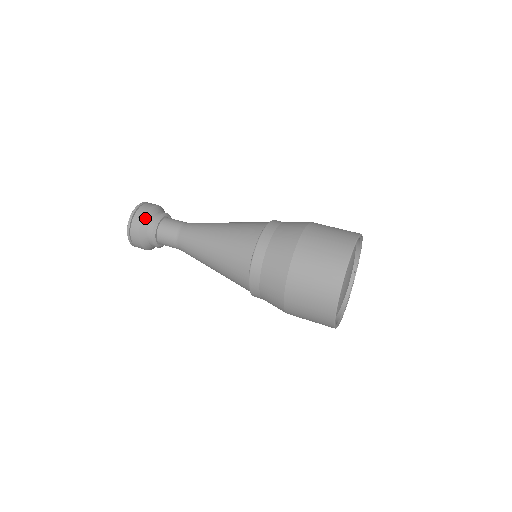
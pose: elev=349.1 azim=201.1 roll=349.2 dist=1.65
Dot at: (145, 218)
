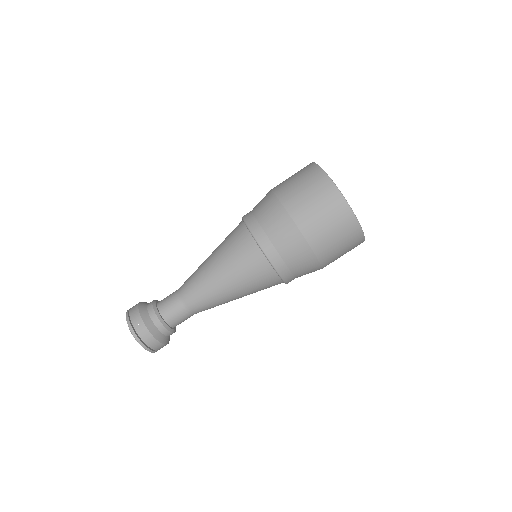
Dot at: (144, 320)
